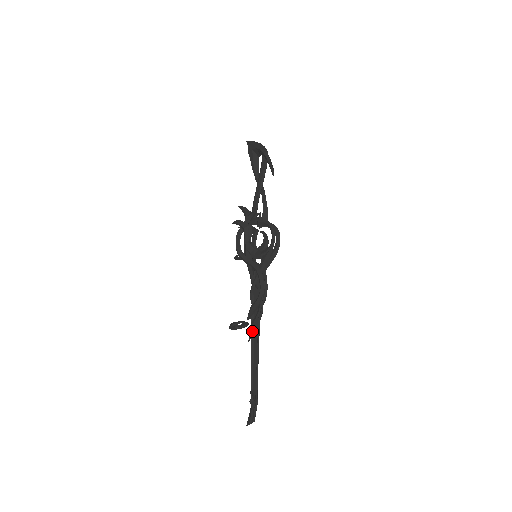
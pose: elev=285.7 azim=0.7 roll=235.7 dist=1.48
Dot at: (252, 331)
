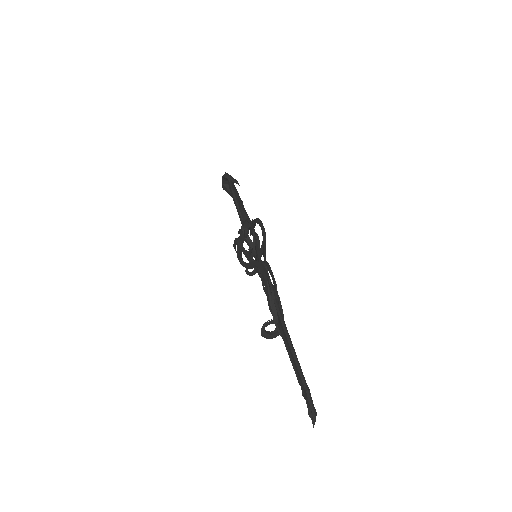
Dot at: (277, 322)
